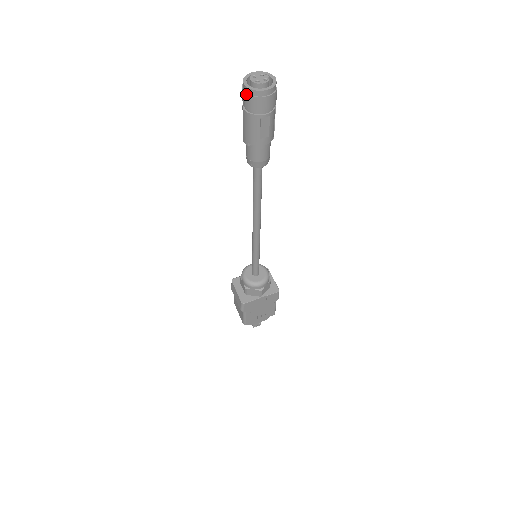
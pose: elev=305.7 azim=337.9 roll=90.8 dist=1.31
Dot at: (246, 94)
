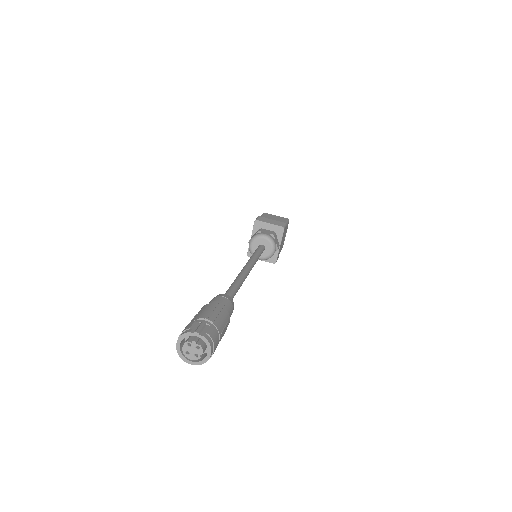
Dot at: (199, 362)
